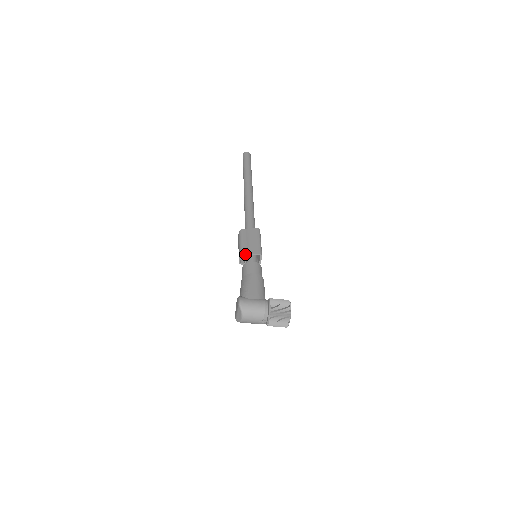
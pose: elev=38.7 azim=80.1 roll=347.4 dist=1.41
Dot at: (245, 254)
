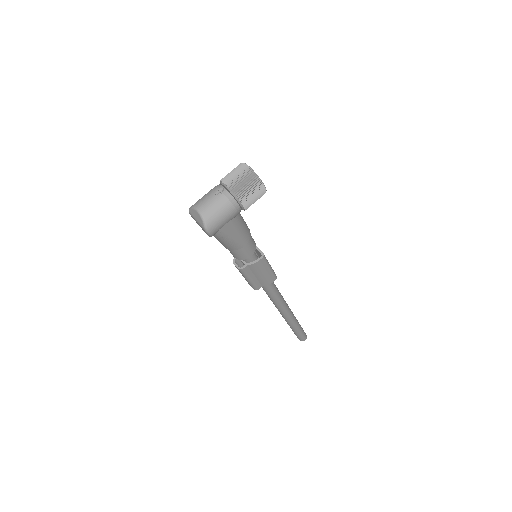
Dot at: occluded
